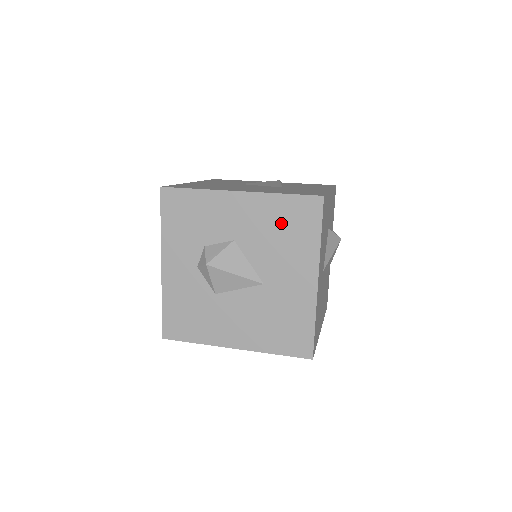
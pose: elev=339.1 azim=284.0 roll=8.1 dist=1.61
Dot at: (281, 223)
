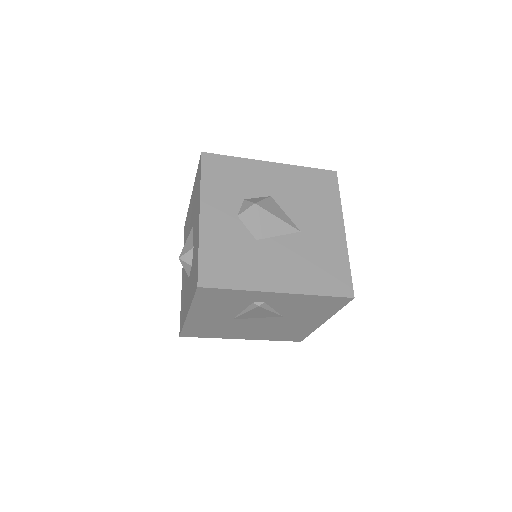
Dot at: (308, 186)
